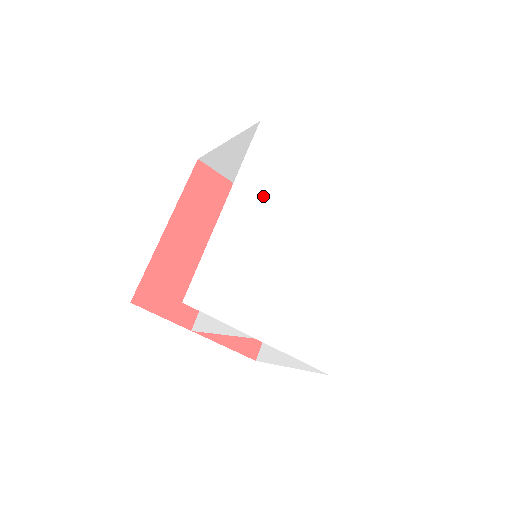
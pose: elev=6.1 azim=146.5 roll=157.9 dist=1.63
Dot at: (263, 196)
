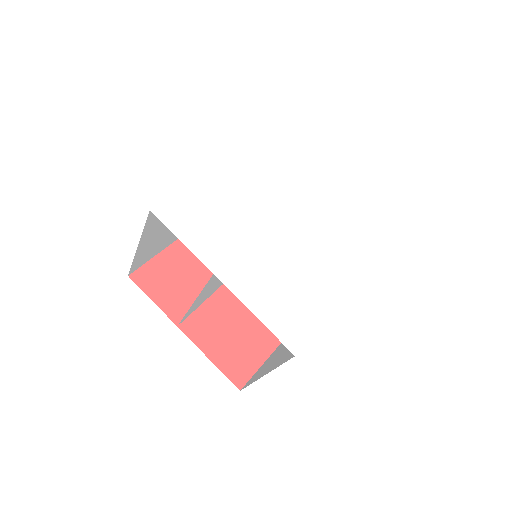
Dot at: (261, 174)
